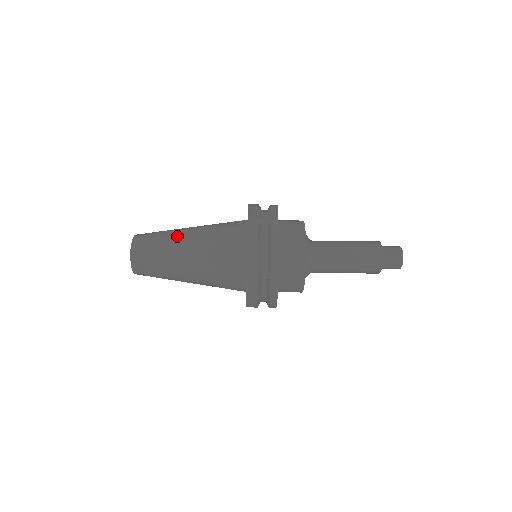
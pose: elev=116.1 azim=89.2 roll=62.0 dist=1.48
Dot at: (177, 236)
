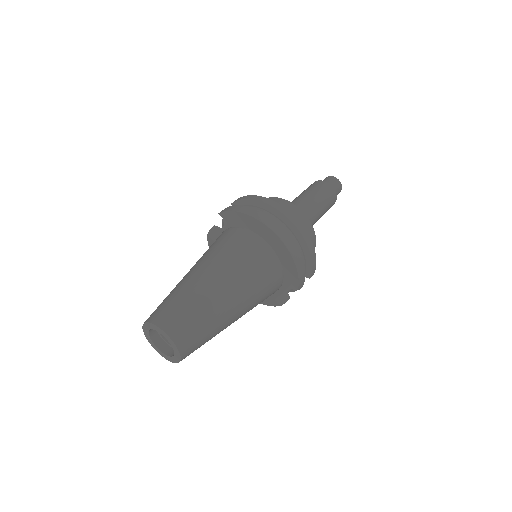
Dot at: (179, 282)
